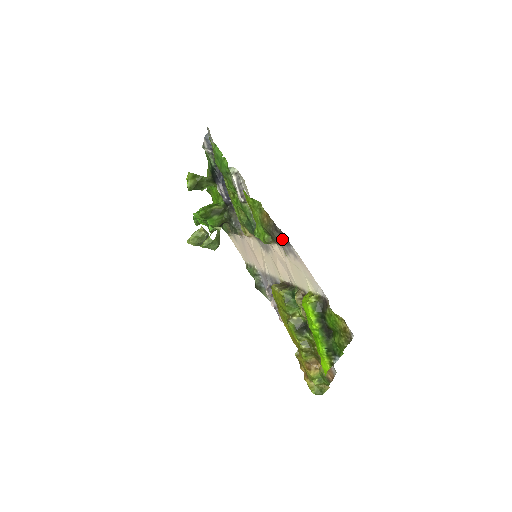
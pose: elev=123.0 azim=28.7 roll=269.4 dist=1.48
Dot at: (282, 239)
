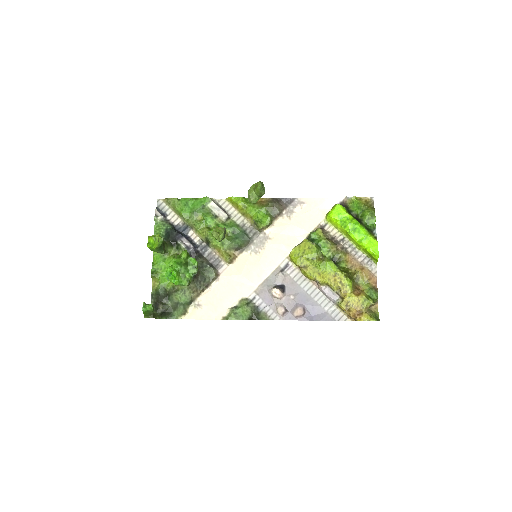
Dot at: (284, 205)
